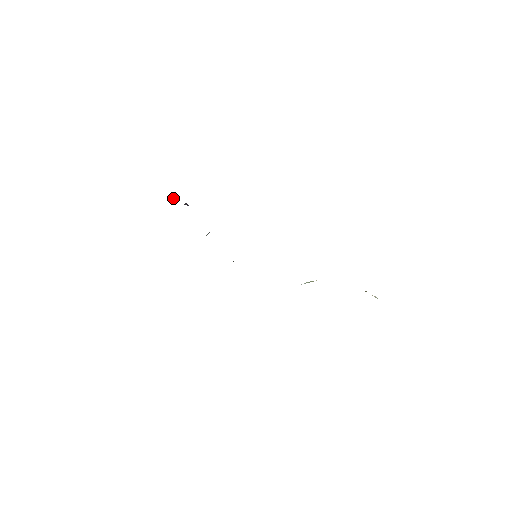
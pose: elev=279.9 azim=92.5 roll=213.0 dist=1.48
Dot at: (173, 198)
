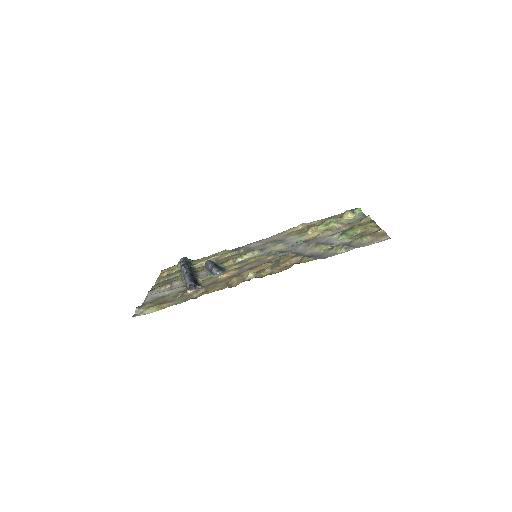
Dot at: (180, 296)
